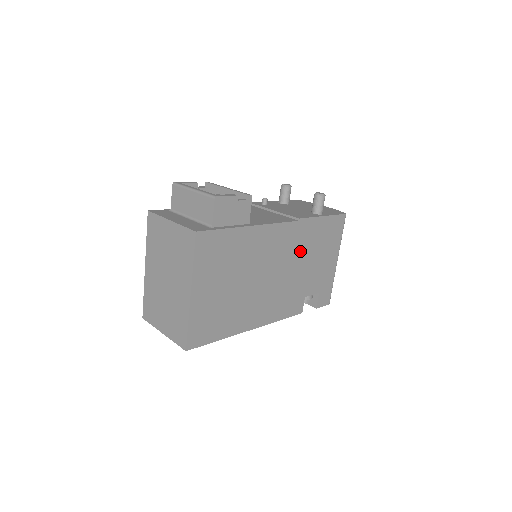
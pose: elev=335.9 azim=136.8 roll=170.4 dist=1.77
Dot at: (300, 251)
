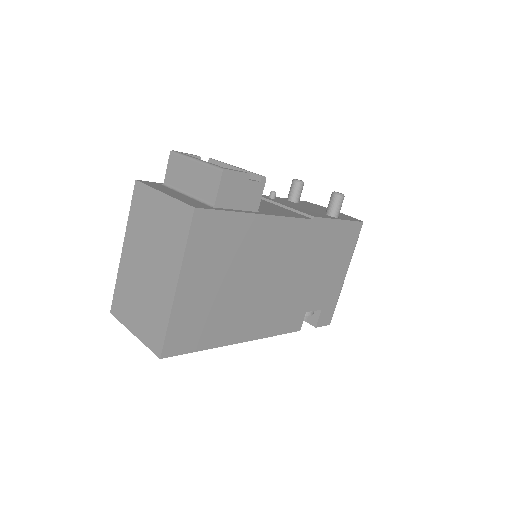
Dot at: (309, 256)
